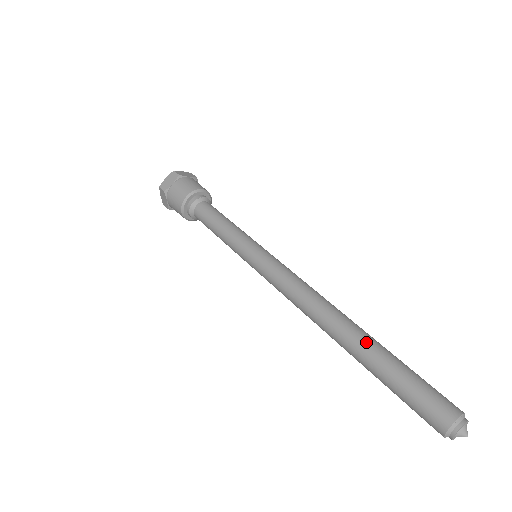
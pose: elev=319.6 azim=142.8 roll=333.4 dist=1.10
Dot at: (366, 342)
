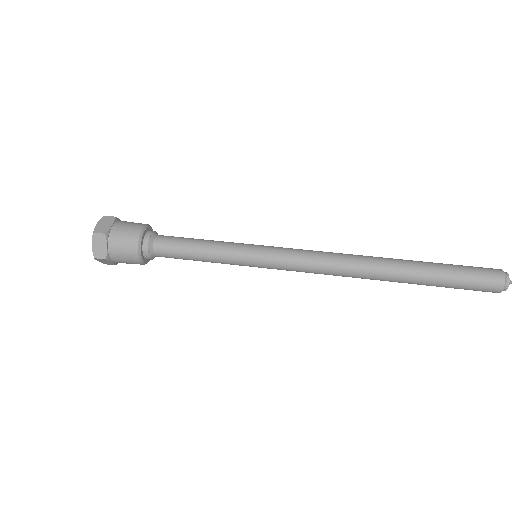
Dot at: (411, 271)
